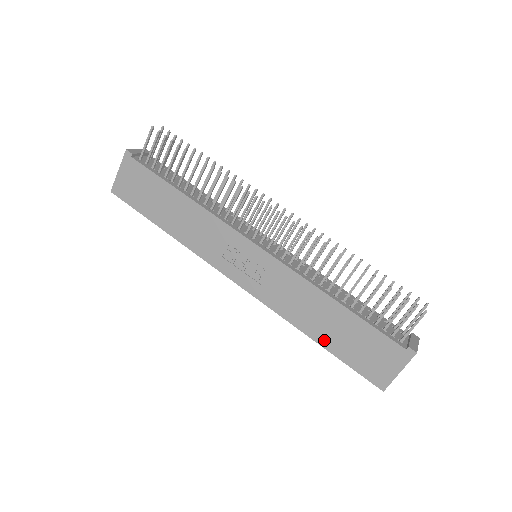
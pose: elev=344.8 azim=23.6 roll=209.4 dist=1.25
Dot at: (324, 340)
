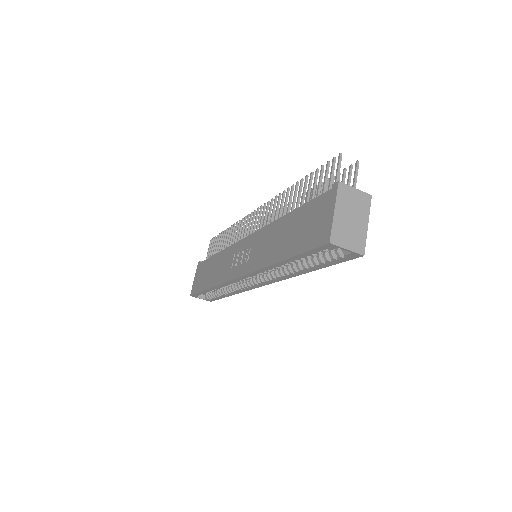
Dot at: (284, 253)
